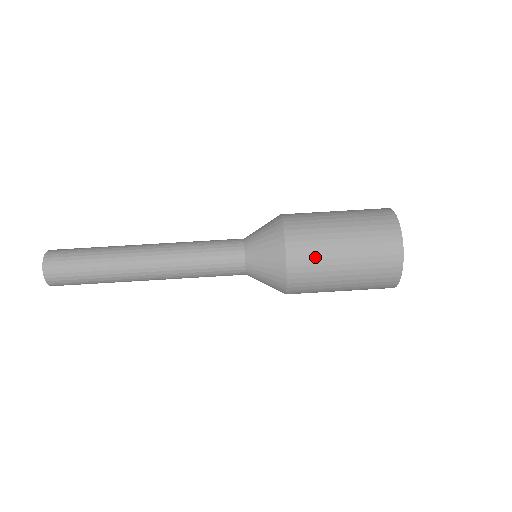
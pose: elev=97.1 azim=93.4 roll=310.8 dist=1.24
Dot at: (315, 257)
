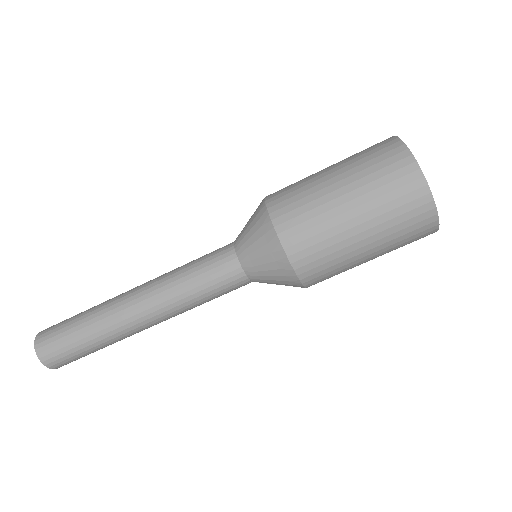
Dot at: (320, 239)
